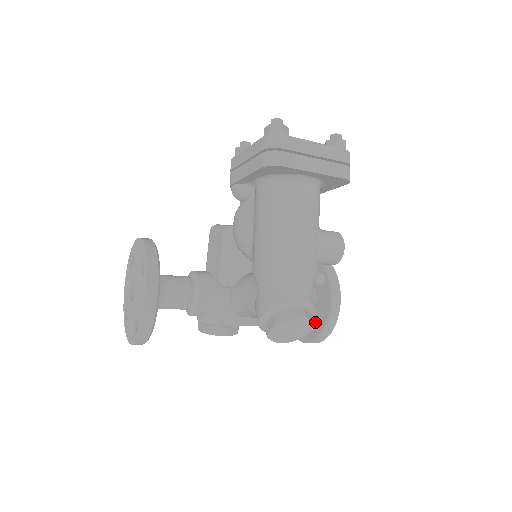
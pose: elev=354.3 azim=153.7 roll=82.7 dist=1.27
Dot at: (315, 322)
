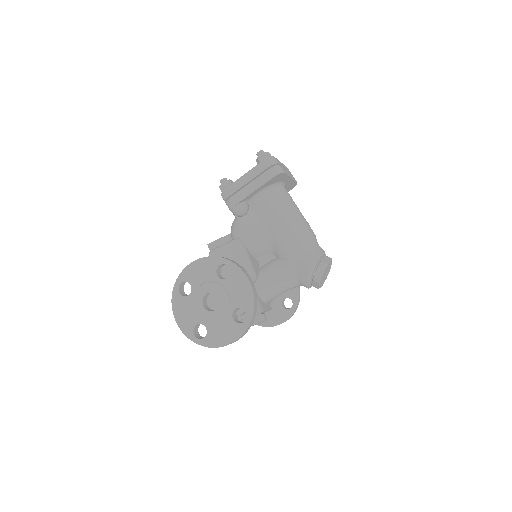
Dot at: (331, 264)
